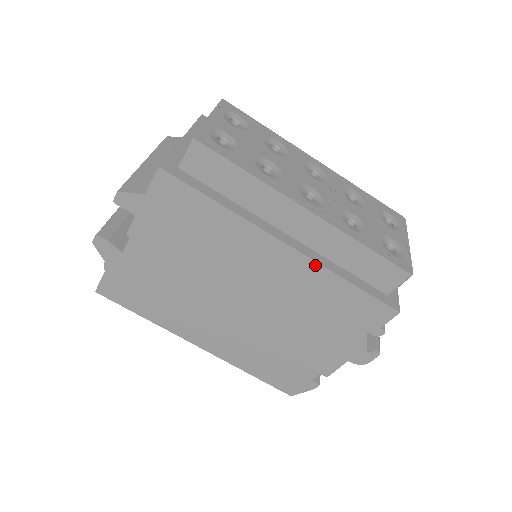
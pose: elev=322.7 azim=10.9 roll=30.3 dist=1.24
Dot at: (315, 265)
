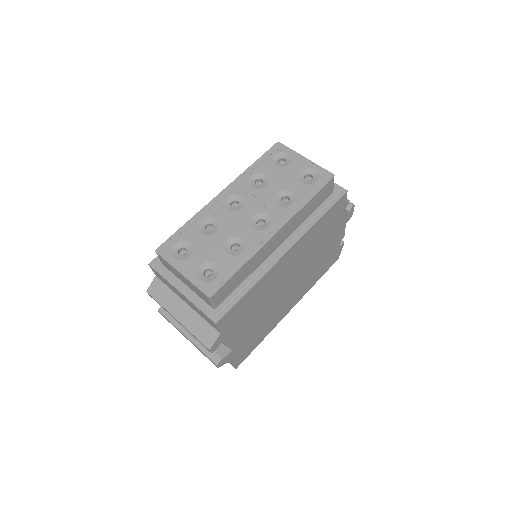
Dot at: (303, 237)
